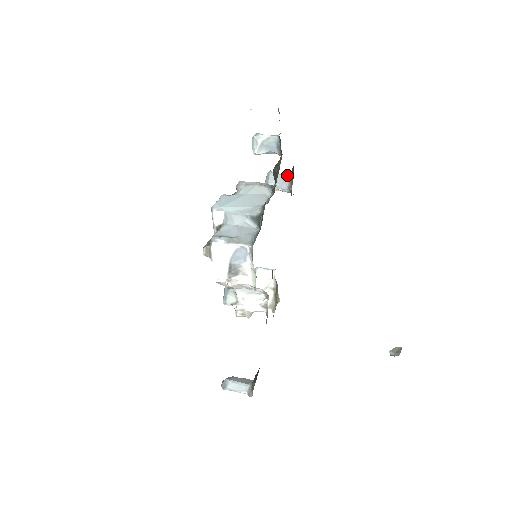
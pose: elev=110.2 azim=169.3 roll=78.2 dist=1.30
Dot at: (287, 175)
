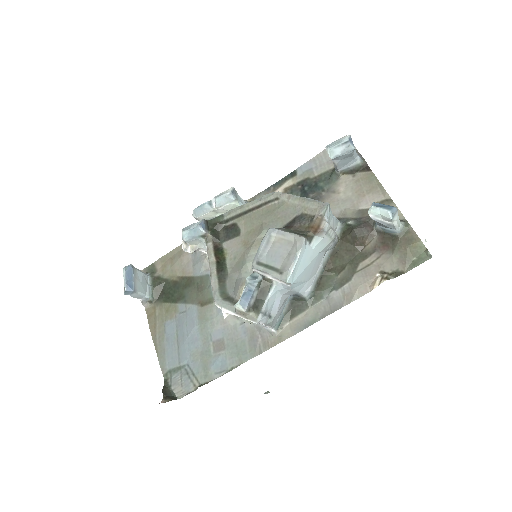
Dot at: (356, 161)
